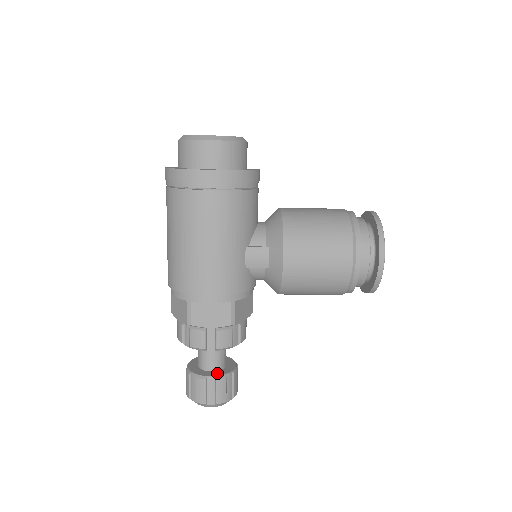
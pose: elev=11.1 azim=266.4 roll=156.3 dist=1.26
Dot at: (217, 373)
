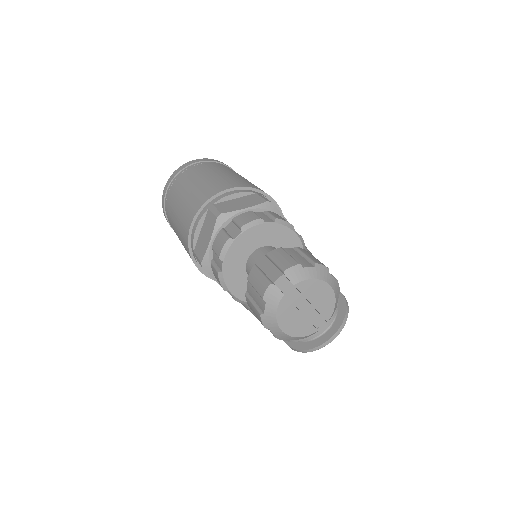
Dot at: occluded
